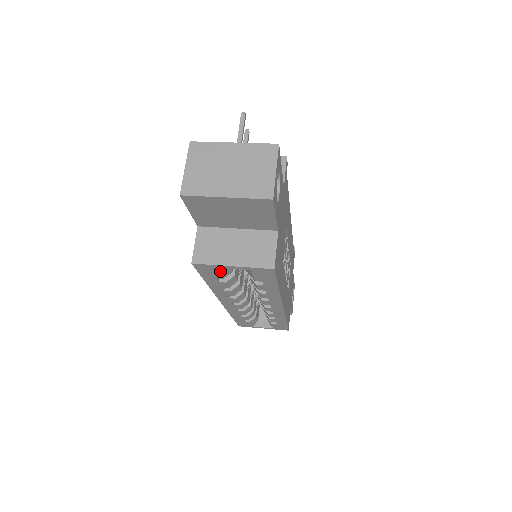
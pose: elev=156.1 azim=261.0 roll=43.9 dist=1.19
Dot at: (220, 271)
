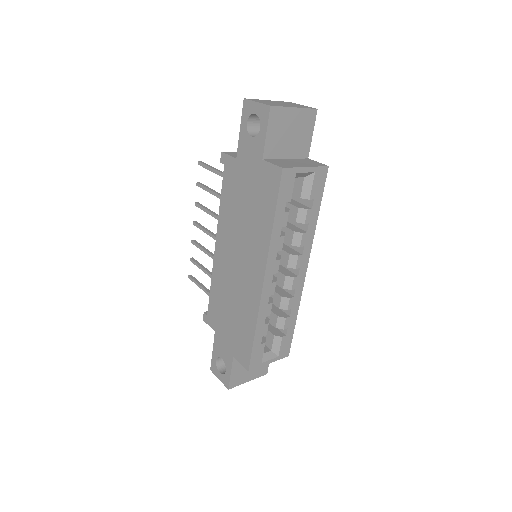
Dot at: occluded
